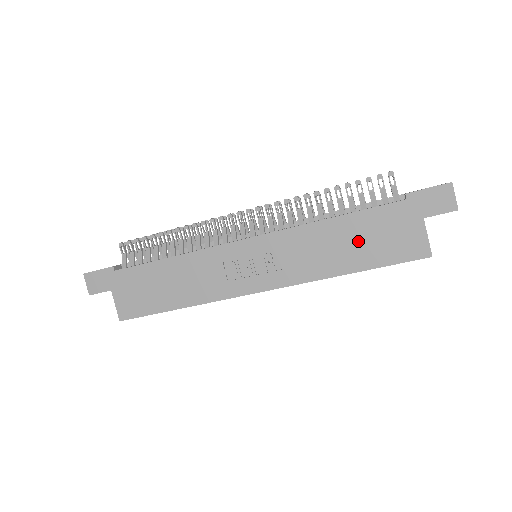
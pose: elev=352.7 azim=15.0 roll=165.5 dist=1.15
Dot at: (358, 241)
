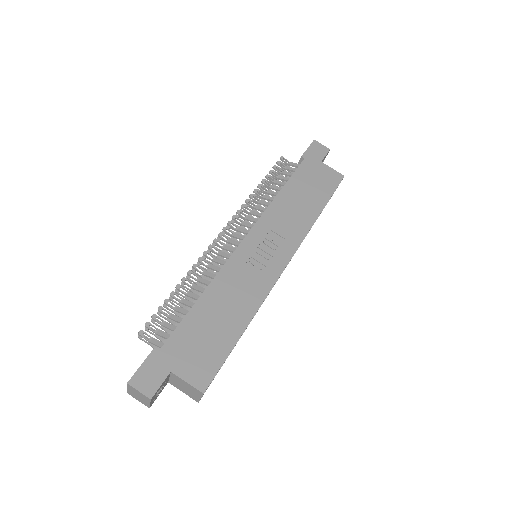
Dot at: (306, 193)
